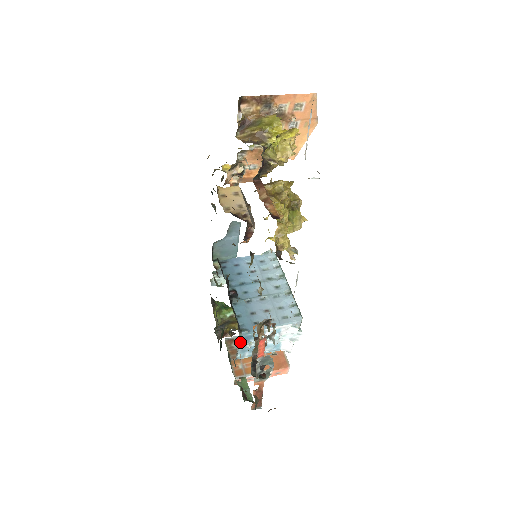
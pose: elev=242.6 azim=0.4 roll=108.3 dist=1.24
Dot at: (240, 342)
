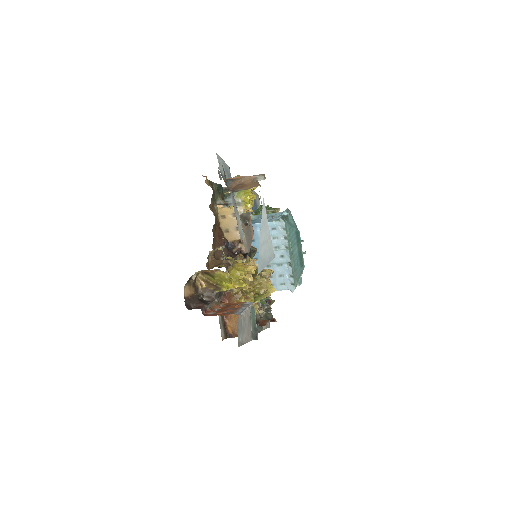
Dot at: occluded
